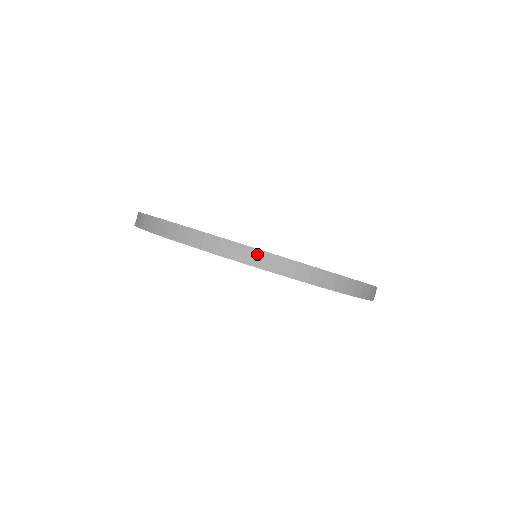
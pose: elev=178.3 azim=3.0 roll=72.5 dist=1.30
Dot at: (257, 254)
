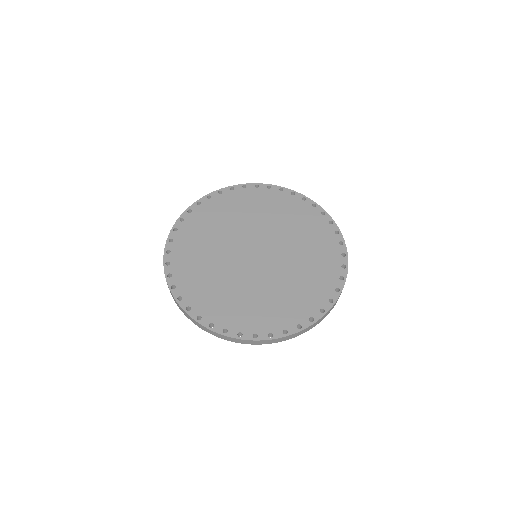
Dot at: (310, 327)
